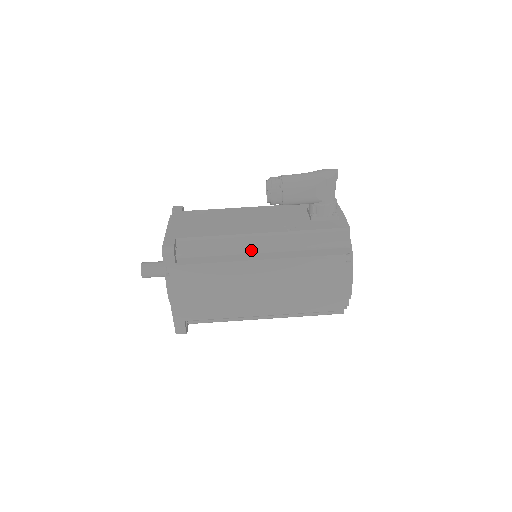
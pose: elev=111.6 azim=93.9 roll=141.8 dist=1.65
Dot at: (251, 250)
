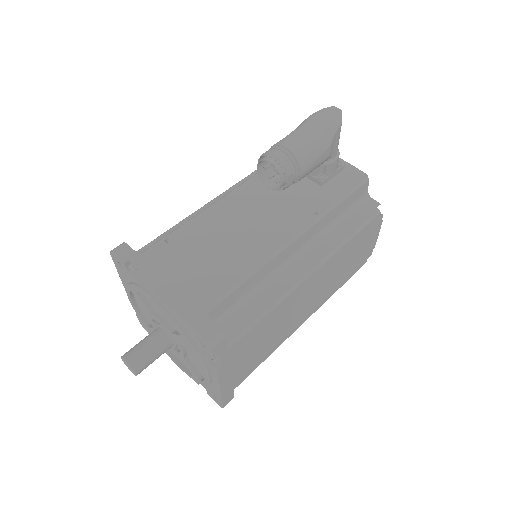
Dot at: (287, 263)
